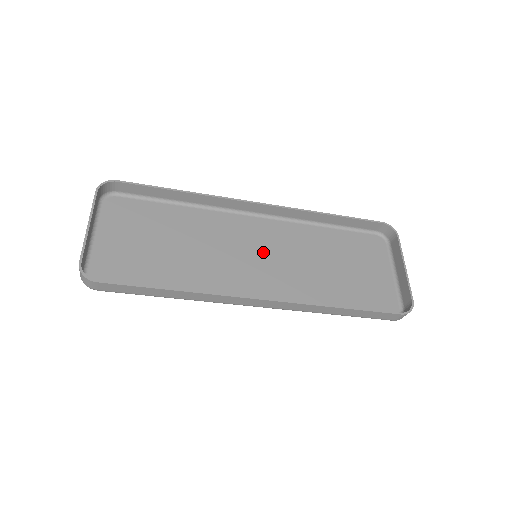
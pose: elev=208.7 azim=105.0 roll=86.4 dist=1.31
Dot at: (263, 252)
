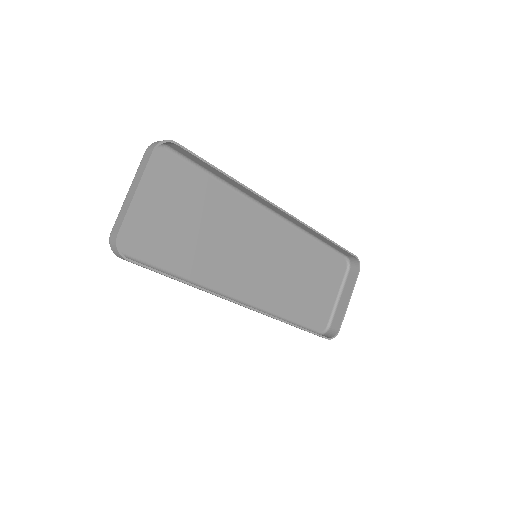
Dot at: (262, 252)
